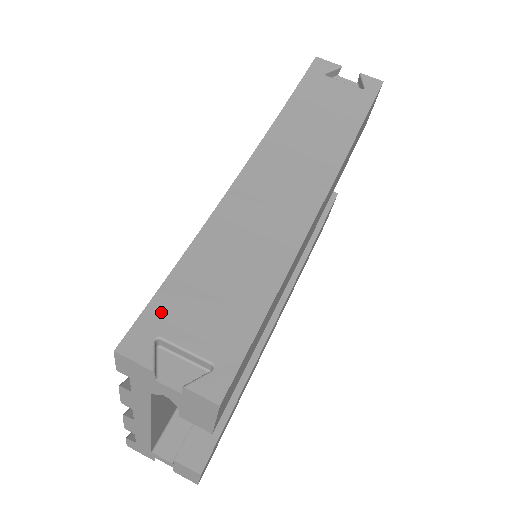
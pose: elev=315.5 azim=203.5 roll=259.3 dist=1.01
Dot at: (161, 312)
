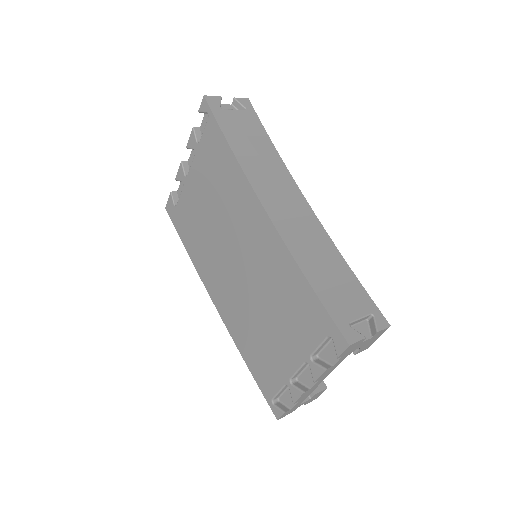
Dot at: (336, 312)
